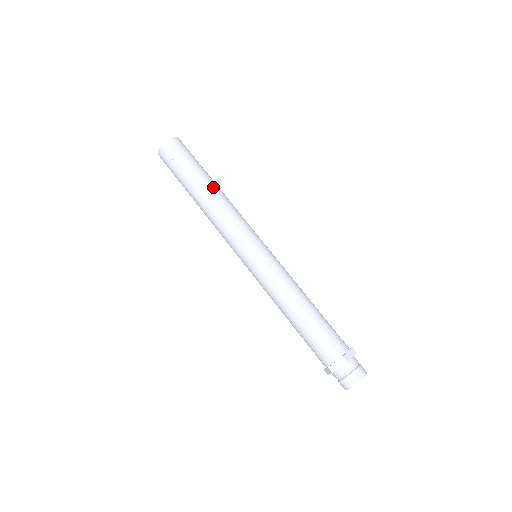
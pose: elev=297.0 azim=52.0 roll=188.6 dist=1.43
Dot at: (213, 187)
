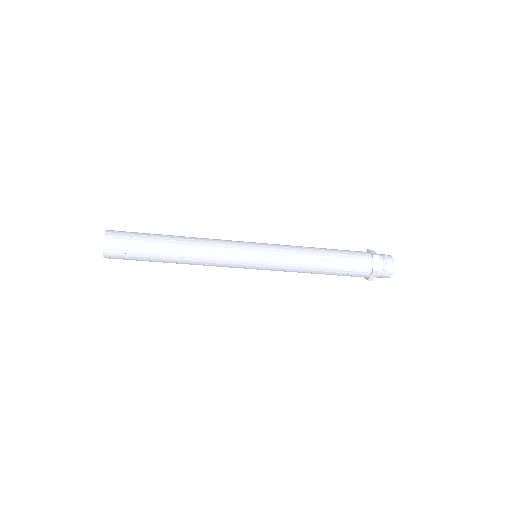
Dot at: (179, 237)
